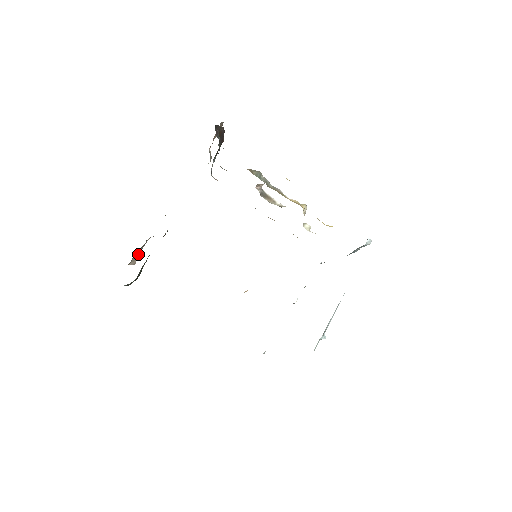
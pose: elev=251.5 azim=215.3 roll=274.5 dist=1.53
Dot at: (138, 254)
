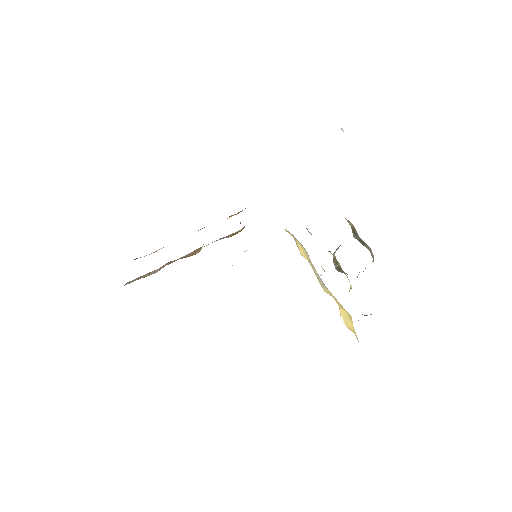
Dot at: occluded
